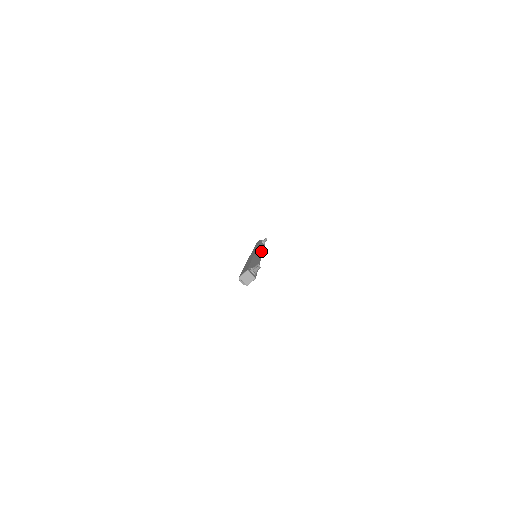
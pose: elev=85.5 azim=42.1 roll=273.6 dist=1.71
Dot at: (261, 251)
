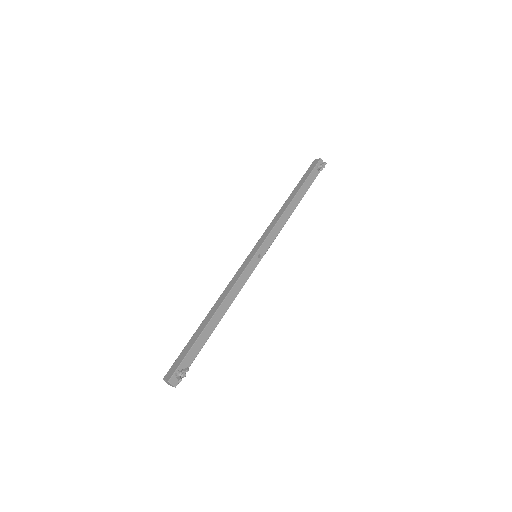
Dot at: (277, 232)
